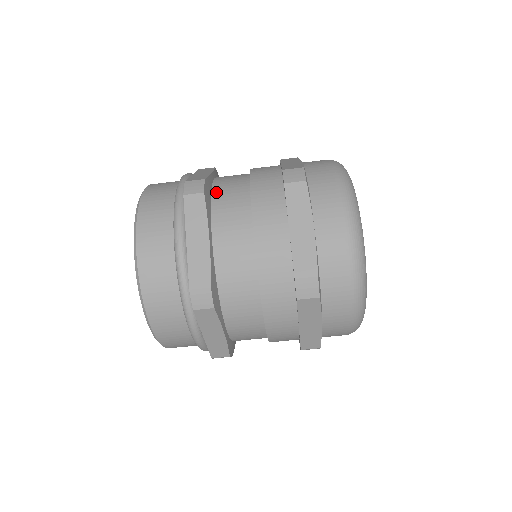
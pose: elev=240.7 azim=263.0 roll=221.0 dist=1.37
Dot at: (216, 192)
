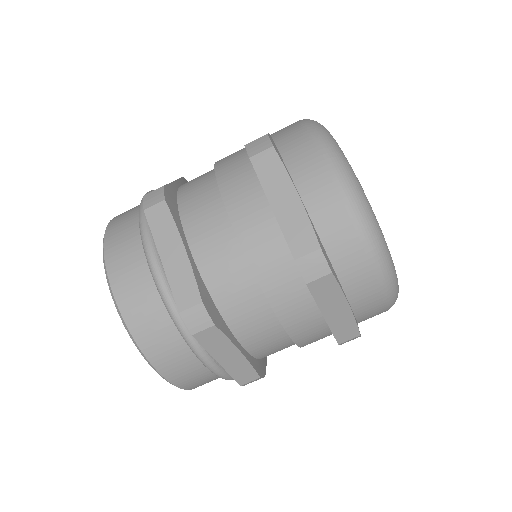
Dot at: (182, 197)
